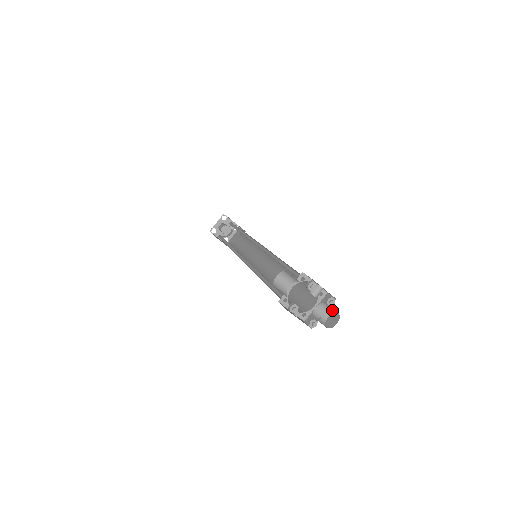
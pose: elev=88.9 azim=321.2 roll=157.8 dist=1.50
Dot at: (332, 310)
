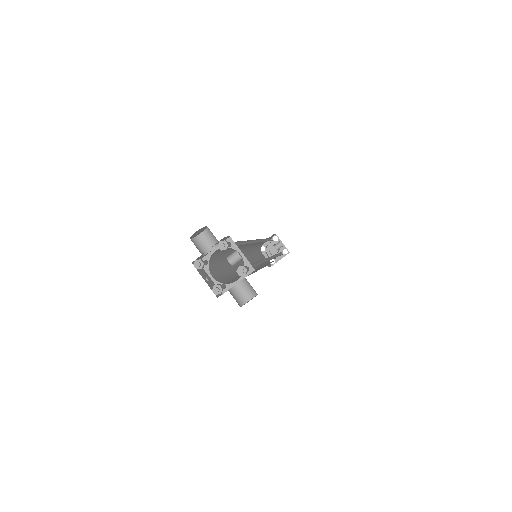
Dot at: (254, 291)
